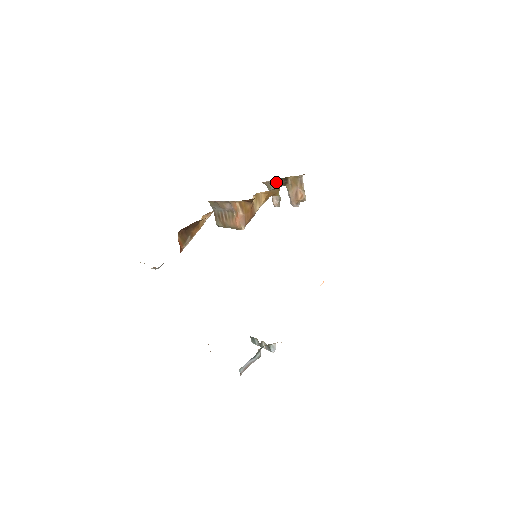
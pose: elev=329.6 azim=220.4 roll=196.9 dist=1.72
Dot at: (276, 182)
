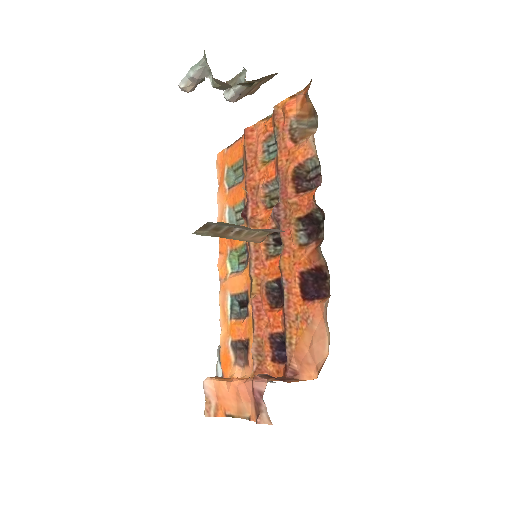
Dot at: (244, 83)
